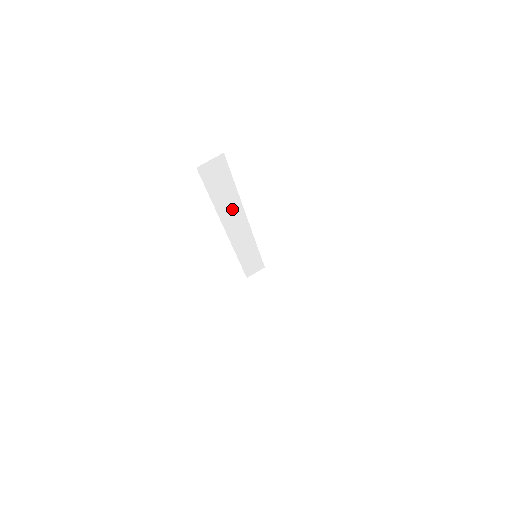
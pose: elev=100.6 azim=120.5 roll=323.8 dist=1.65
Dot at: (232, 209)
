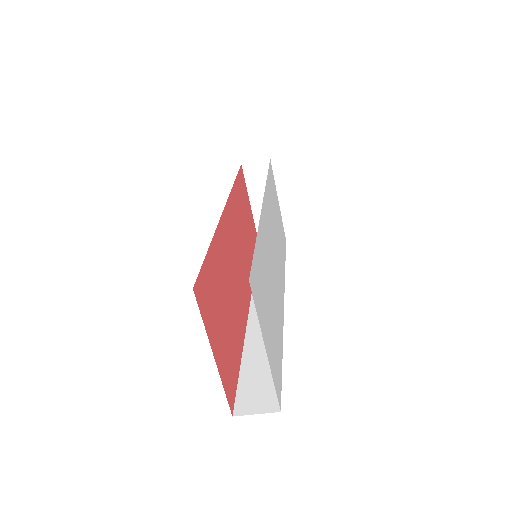
Dot at: occluded
